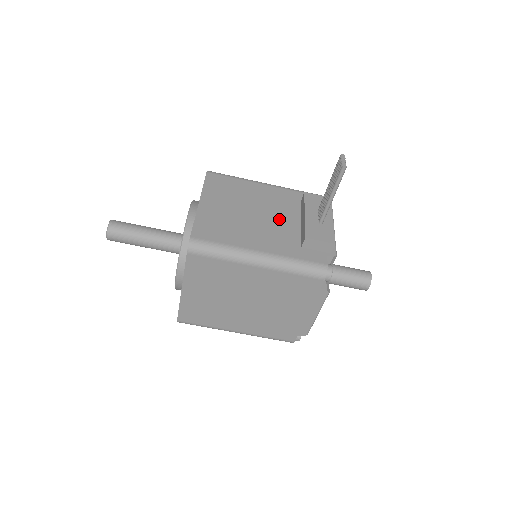
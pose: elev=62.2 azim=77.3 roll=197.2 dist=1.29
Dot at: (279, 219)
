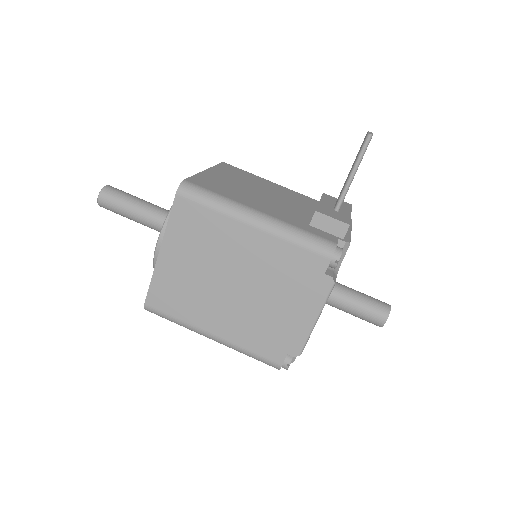
Dot at: (289, 204)
